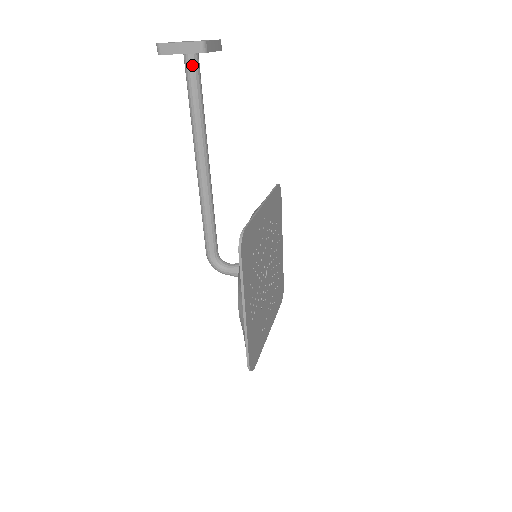
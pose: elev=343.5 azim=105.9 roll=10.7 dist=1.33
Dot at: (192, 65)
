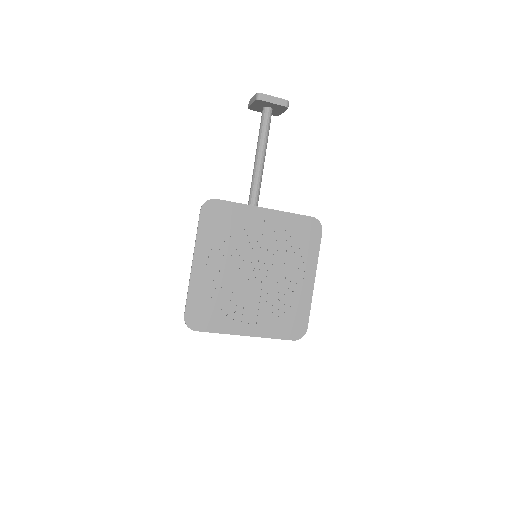
Dot at: (263, 114)
